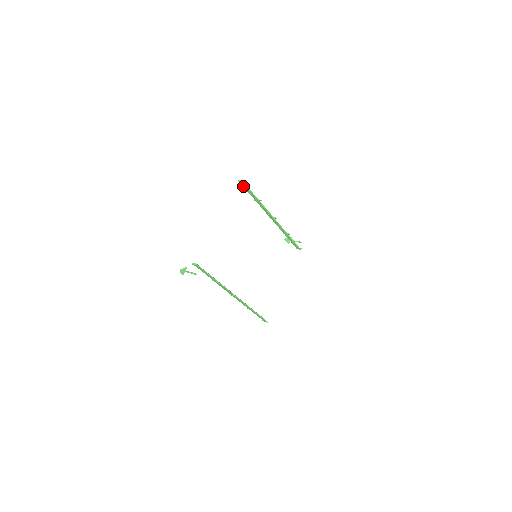
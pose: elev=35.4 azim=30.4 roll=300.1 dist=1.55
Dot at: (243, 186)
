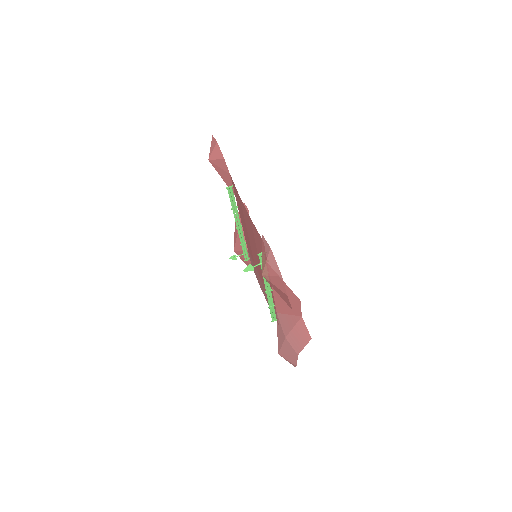
Dot at: (229, 194)
